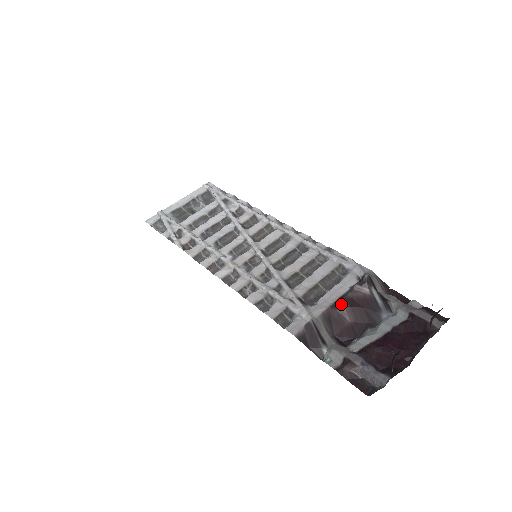
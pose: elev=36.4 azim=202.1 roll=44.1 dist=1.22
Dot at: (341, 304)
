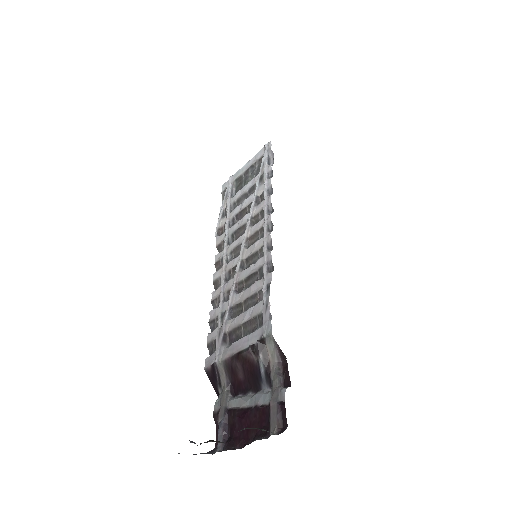
Dot at: (237, 359)
